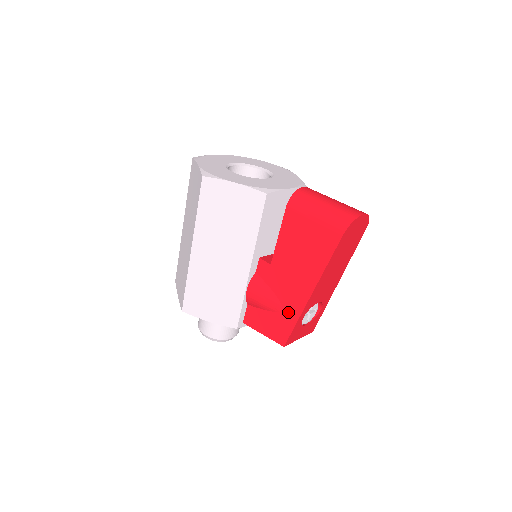
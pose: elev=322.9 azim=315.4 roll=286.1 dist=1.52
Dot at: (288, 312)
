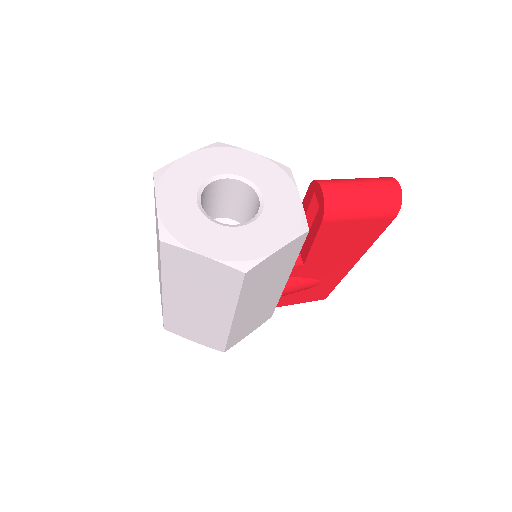
Dot at: (329, 282)
